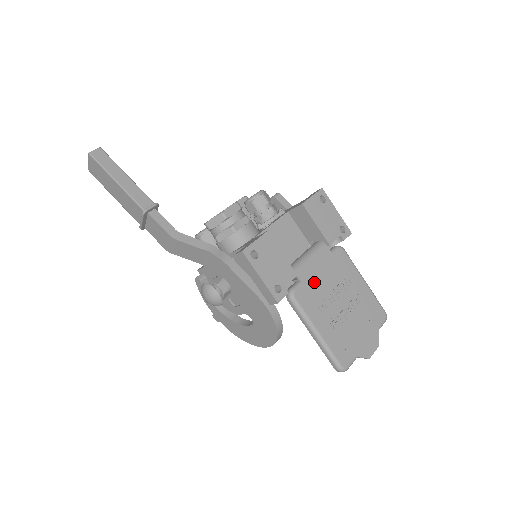
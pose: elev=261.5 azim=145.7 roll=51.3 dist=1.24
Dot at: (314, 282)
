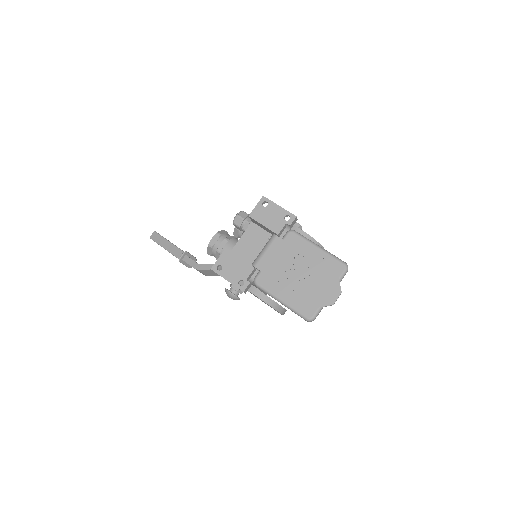
Dot at: (271, 267)
